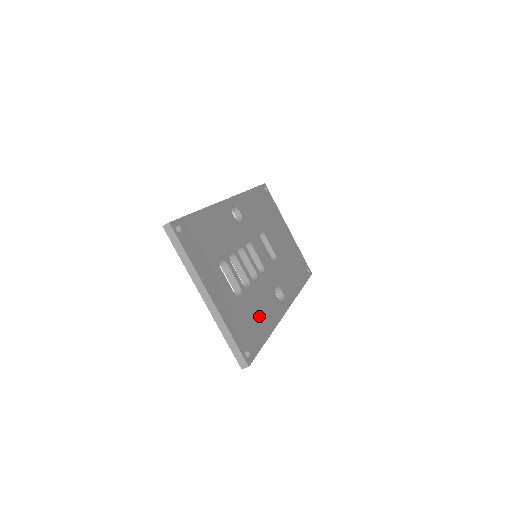
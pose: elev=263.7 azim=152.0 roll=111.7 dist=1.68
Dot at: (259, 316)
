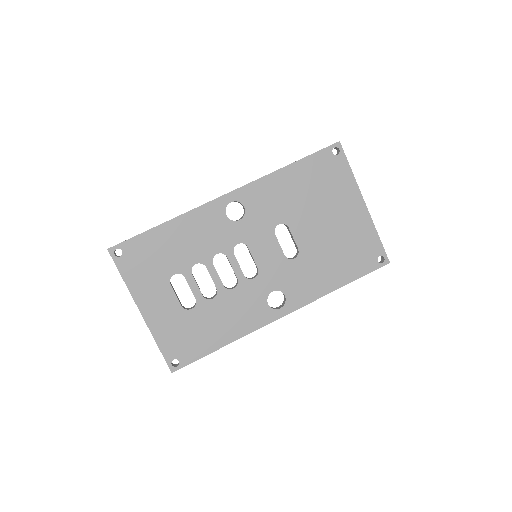
Dot at: (216, 327)
